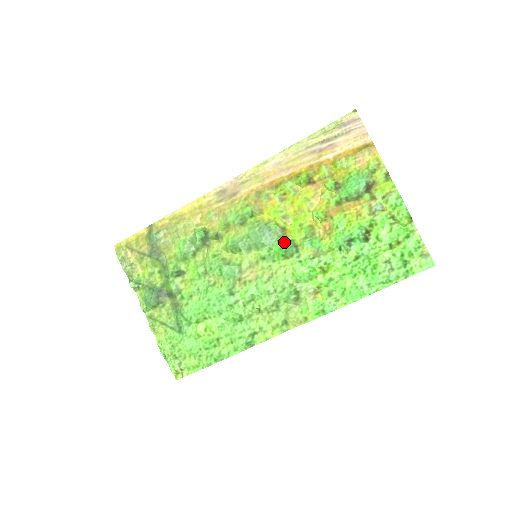
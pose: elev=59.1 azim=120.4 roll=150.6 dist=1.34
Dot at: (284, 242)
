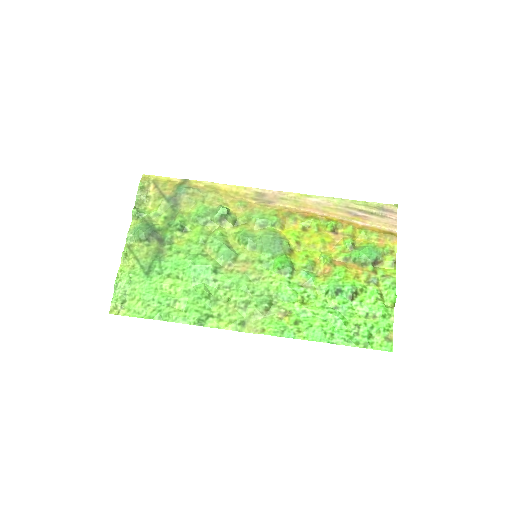
Dot at: (287, 259)
